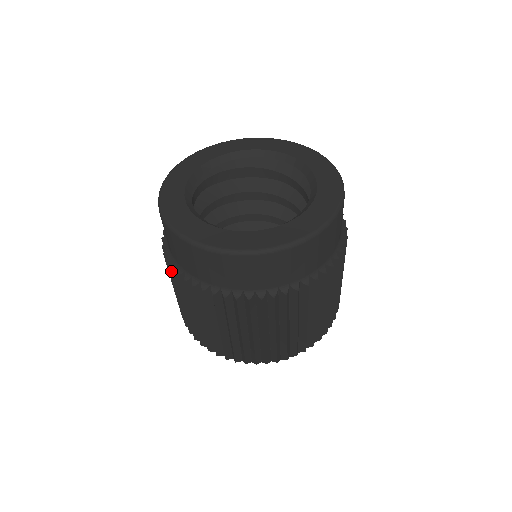
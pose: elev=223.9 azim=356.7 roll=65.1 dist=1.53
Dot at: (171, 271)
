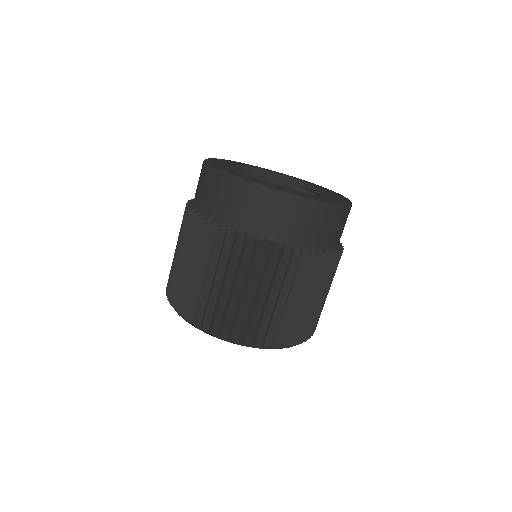
Dot at: (202, 223)
